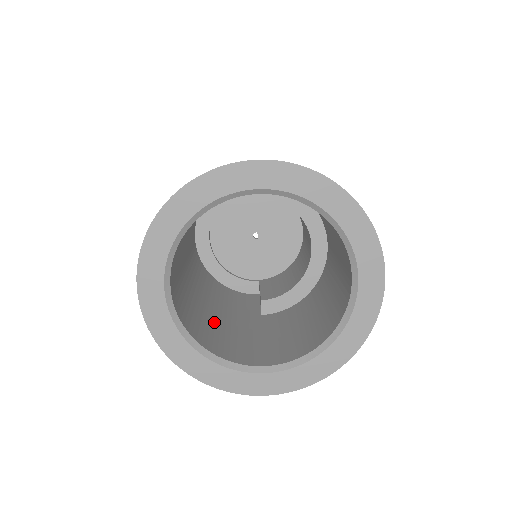
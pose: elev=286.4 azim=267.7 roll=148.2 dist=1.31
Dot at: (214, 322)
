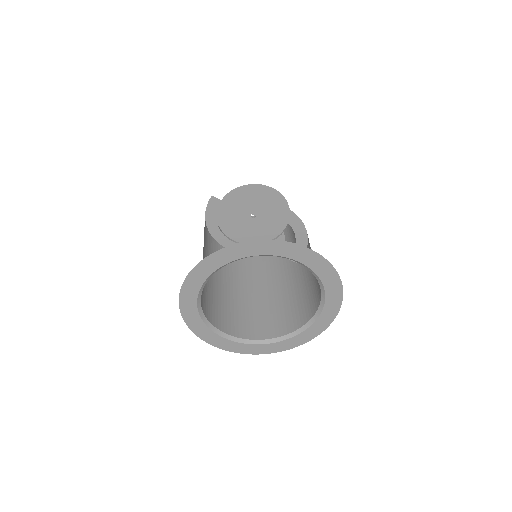
Dot at: (274, 304)
